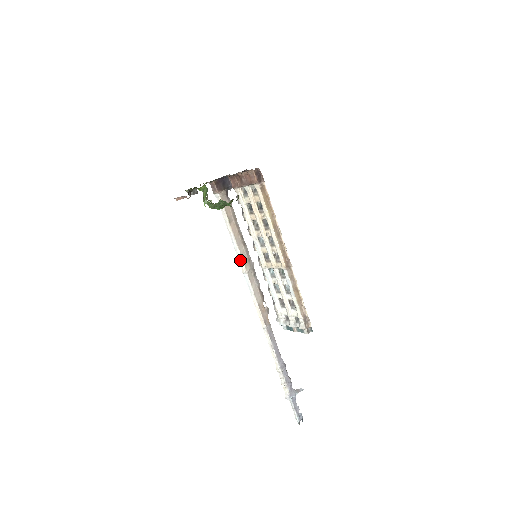
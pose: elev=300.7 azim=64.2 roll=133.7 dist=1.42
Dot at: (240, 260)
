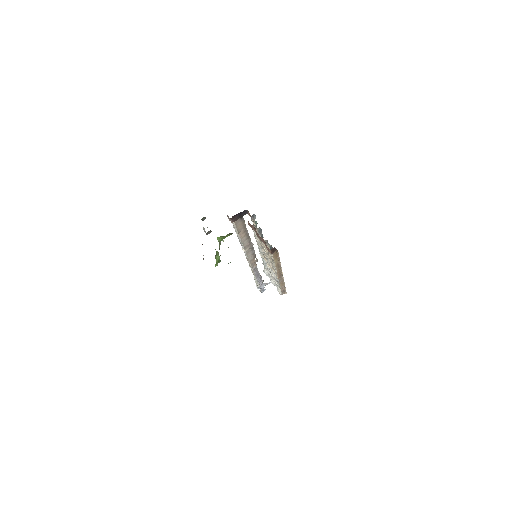
Dot at: (242, 246)
